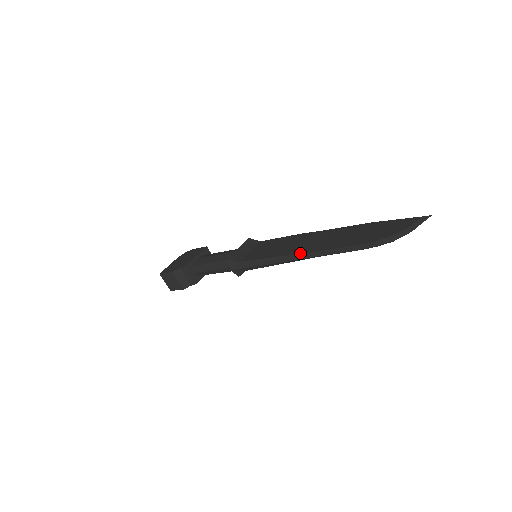
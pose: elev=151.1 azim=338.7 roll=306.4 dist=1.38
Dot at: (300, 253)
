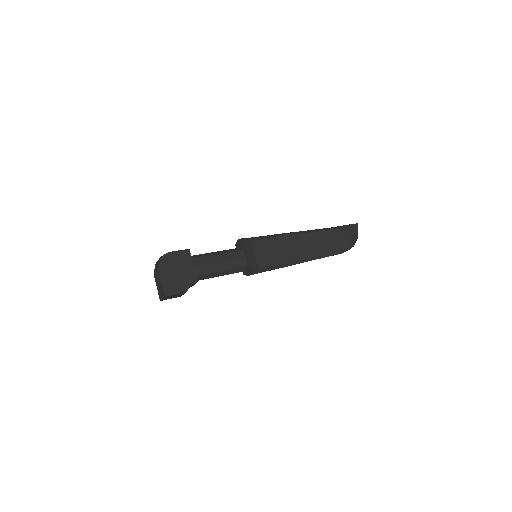
Dot at: (306, 258)
